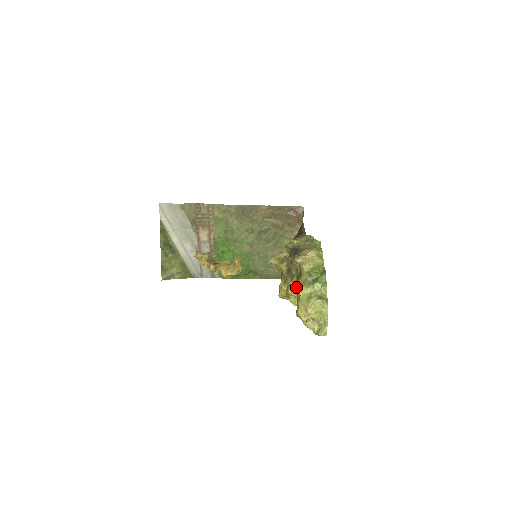
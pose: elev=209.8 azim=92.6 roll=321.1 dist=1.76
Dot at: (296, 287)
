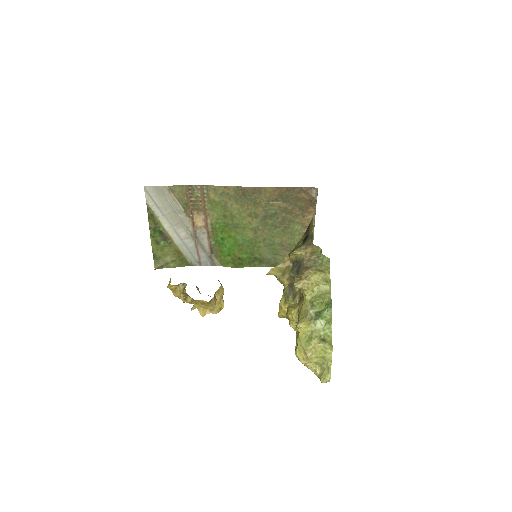
Dot at: (297, 312)
